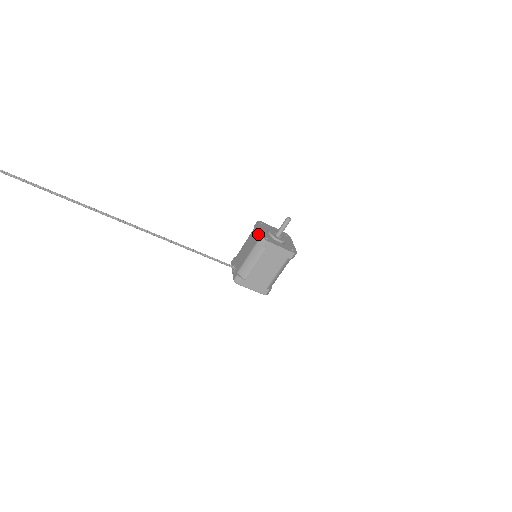
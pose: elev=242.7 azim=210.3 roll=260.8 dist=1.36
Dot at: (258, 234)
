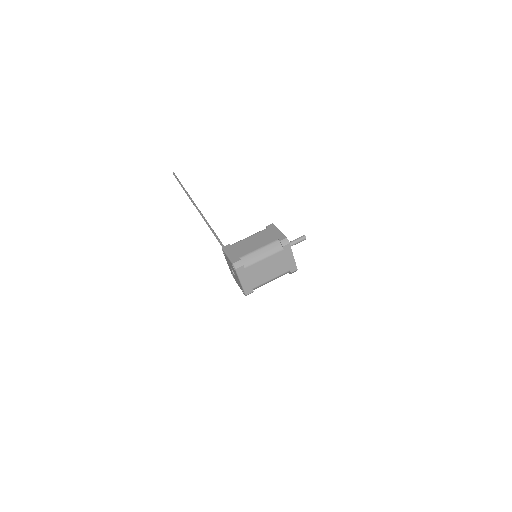
Dot at: occluded
